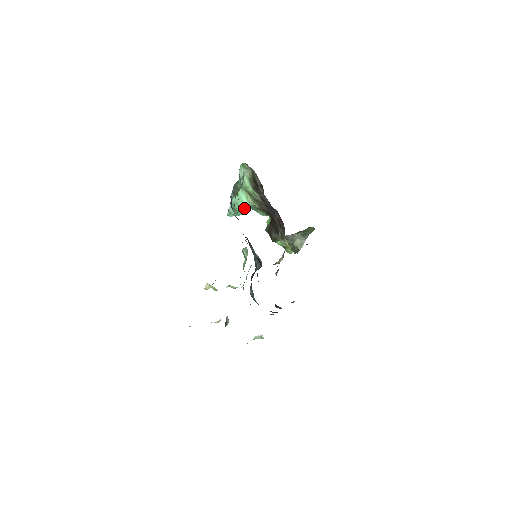
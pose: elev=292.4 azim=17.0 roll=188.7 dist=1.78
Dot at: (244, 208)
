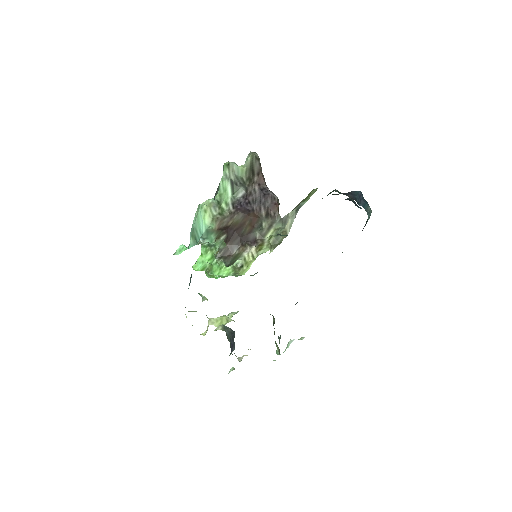
Dot at: (200, 234)
